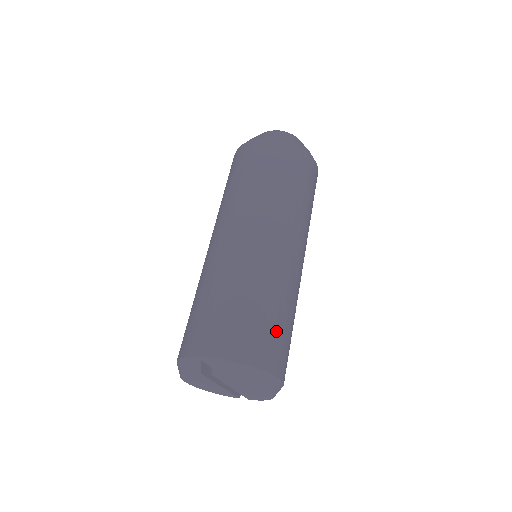
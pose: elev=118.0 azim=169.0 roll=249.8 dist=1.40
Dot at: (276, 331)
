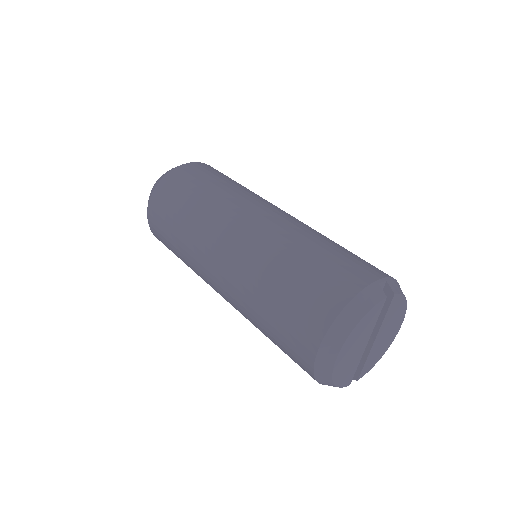
Dot at: occluded
